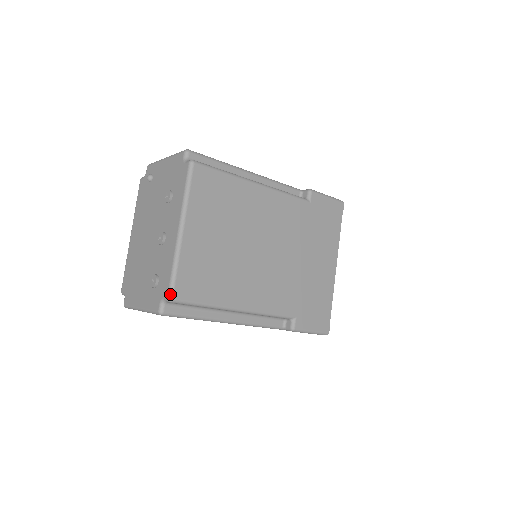
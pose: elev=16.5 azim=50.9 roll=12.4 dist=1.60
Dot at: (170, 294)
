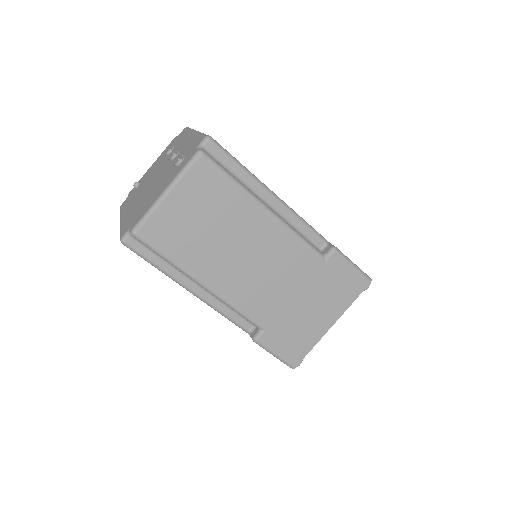
Dot at: (207, 135)
